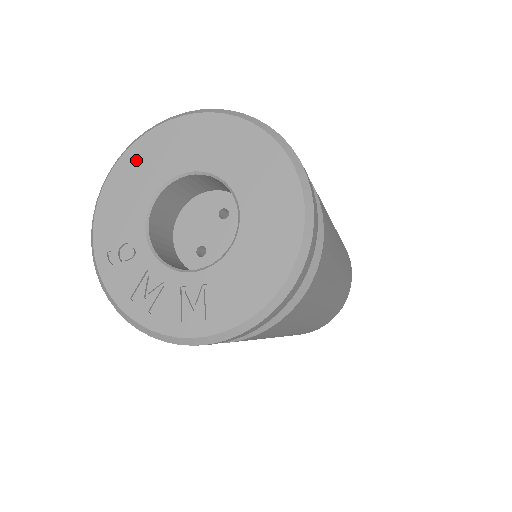
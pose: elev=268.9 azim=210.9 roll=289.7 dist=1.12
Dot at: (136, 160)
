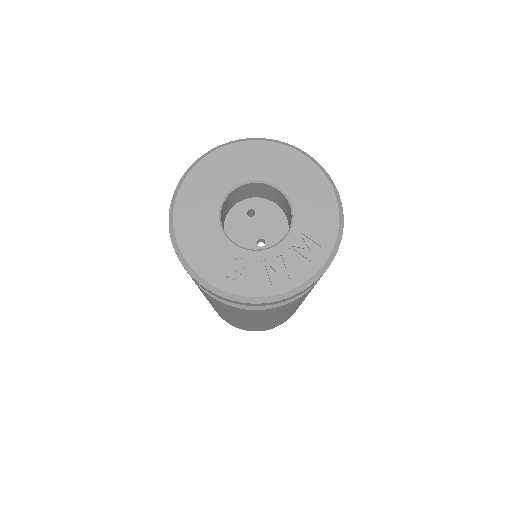
Dot at: (186, 218)
